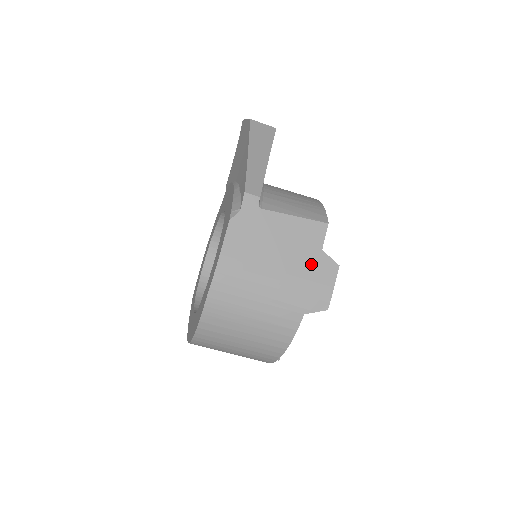
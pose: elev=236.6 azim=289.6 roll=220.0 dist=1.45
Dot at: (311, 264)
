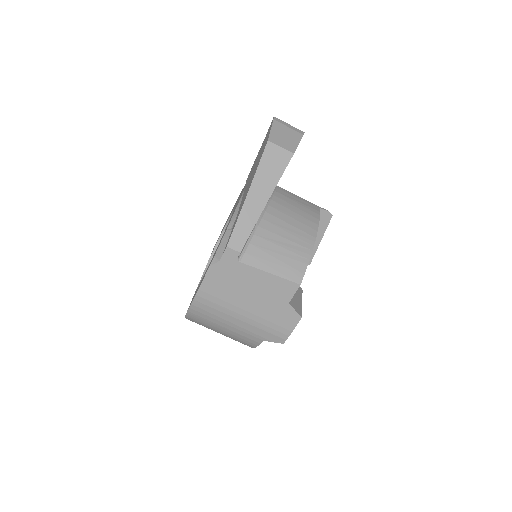
Dot at: (276, 311)
